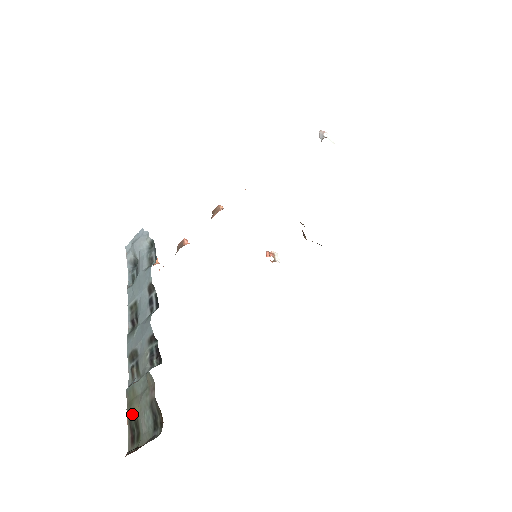
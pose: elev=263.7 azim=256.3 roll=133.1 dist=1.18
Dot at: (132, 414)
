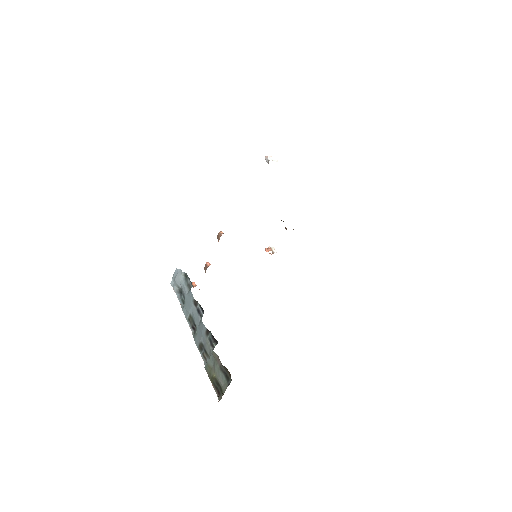
Dot at: (213, 379)
